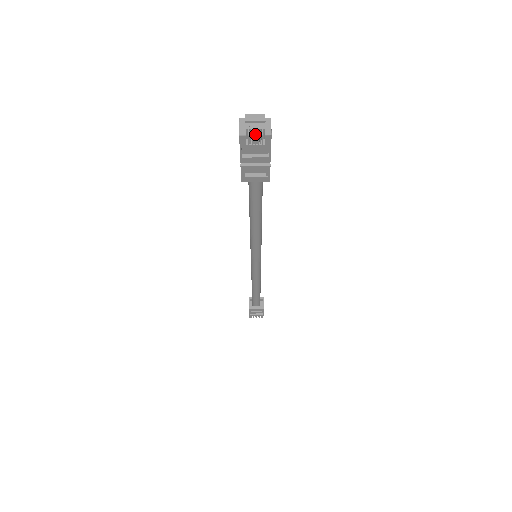
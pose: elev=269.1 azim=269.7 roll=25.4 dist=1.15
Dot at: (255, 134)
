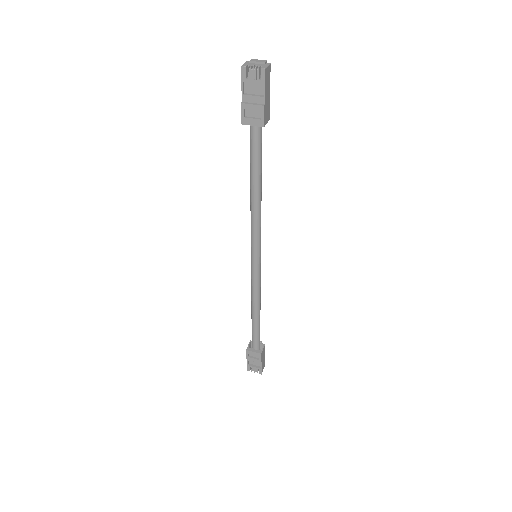
Dot at: (253, 67)
